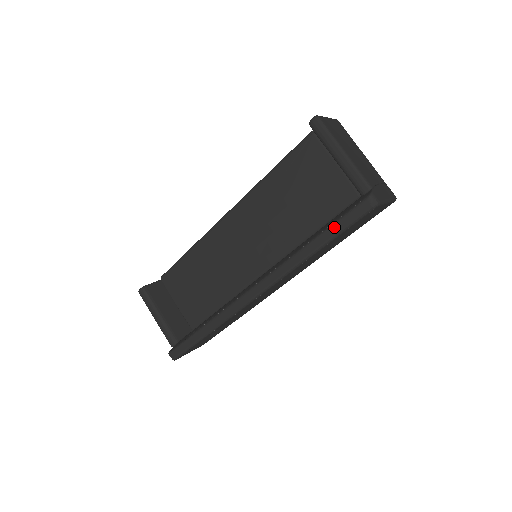
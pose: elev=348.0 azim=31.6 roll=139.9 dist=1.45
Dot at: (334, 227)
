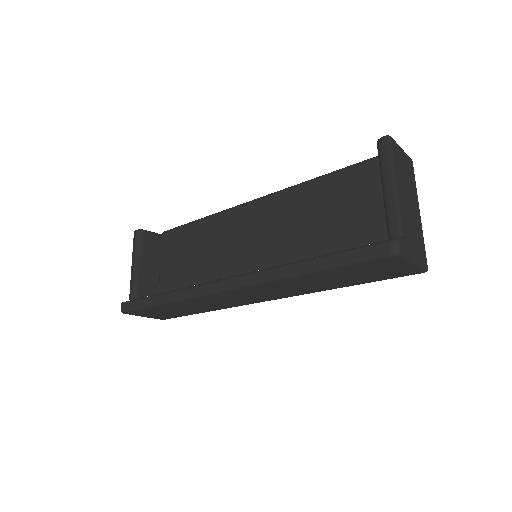
Dot at: (340, 255)
